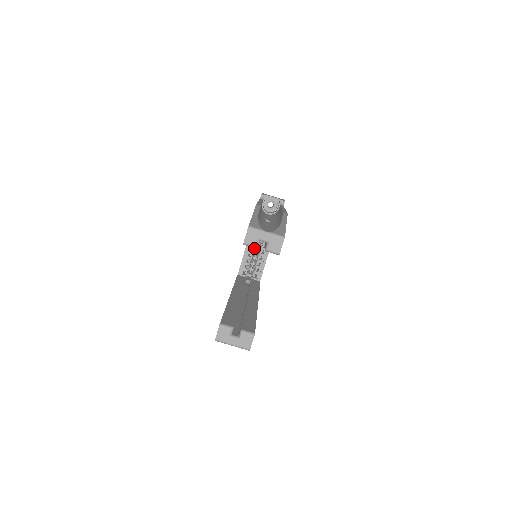
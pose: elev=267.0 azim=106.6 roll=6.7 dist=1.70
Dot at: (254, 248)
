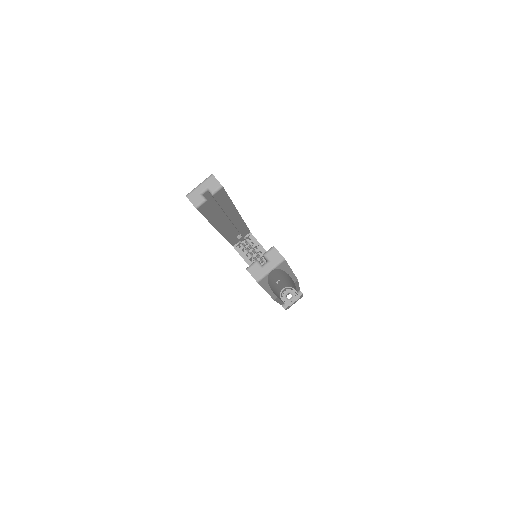
Dot at: occluded
